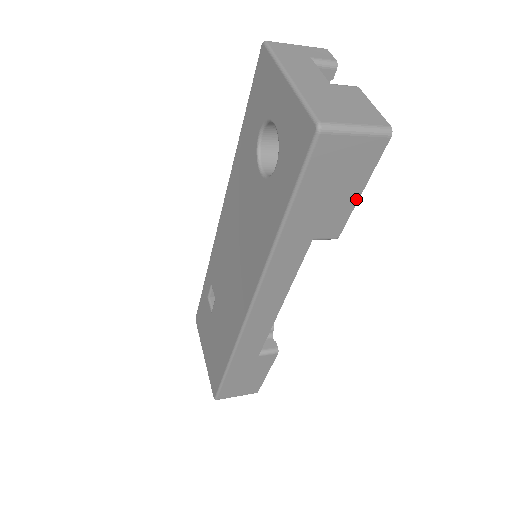
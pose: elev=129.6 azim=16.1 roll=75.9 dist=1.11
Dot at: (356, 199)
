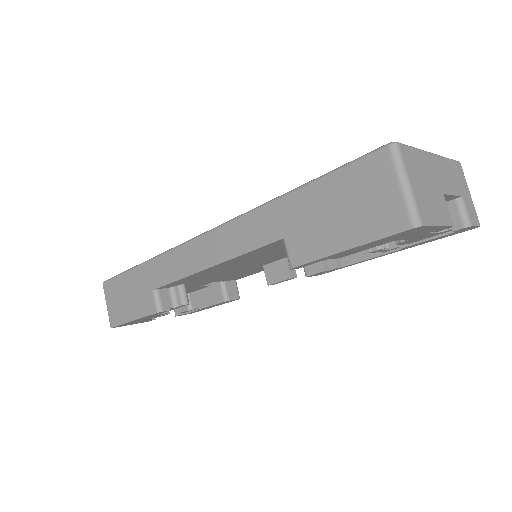
Dot at: (337, 250)
